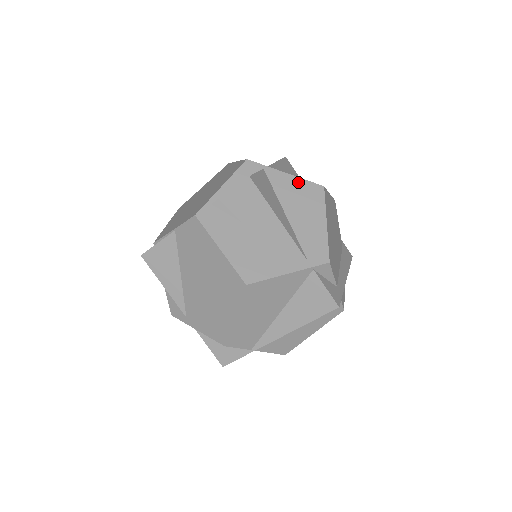
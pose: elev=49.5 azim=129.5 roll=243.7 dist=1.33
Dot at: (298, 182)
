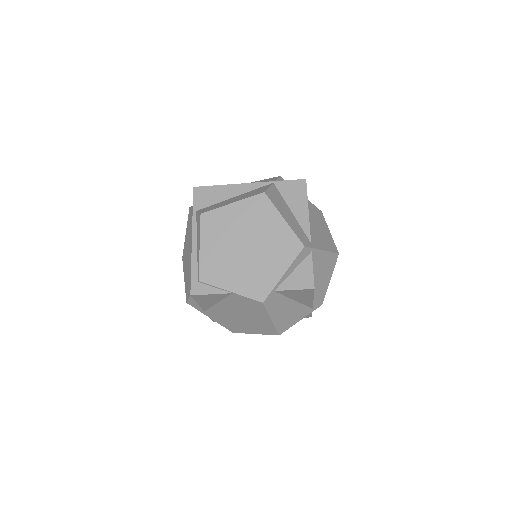
Dot at: (327, 256)
